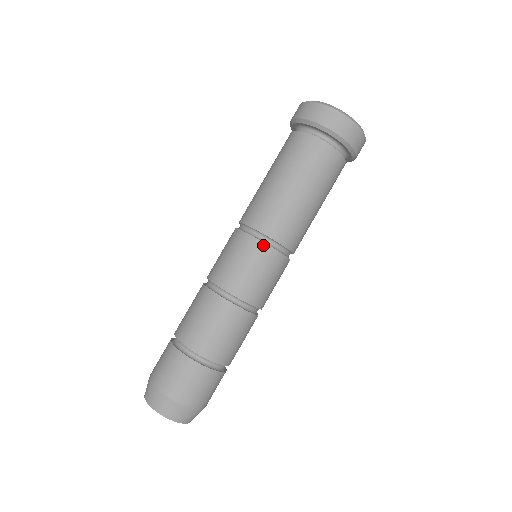
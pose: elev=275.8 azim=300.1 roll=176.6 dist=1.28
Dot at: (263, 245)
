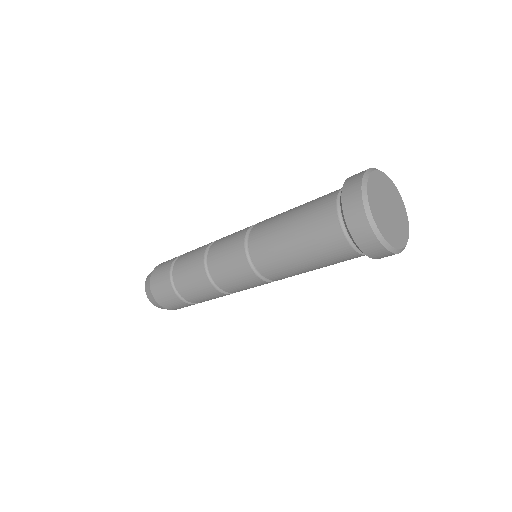
Dot at: (245, 262)
